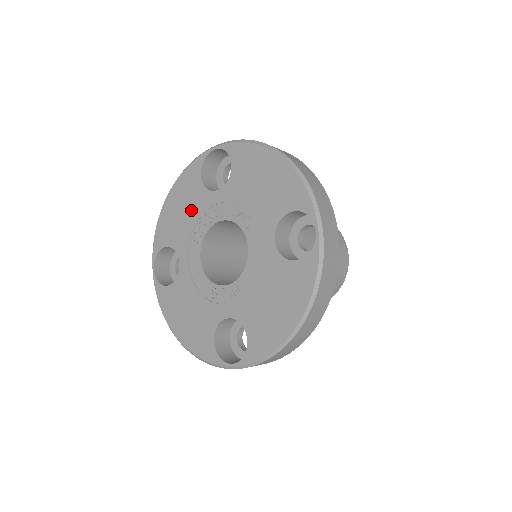
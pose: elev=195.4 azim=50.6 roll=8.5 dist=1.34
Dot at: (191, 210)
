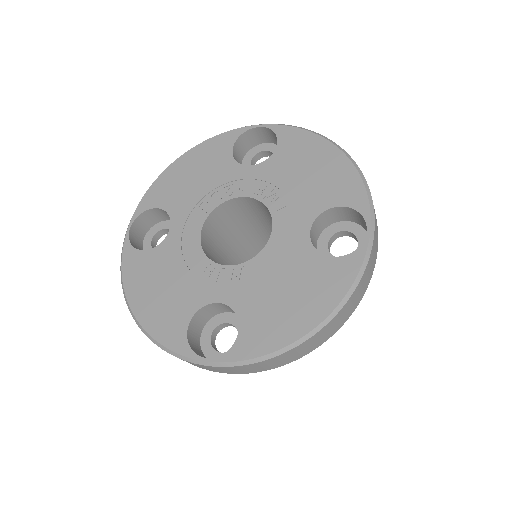
Dot at: (207, 178)
